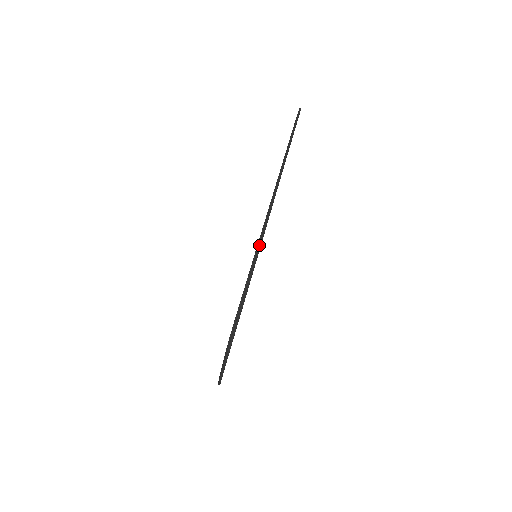
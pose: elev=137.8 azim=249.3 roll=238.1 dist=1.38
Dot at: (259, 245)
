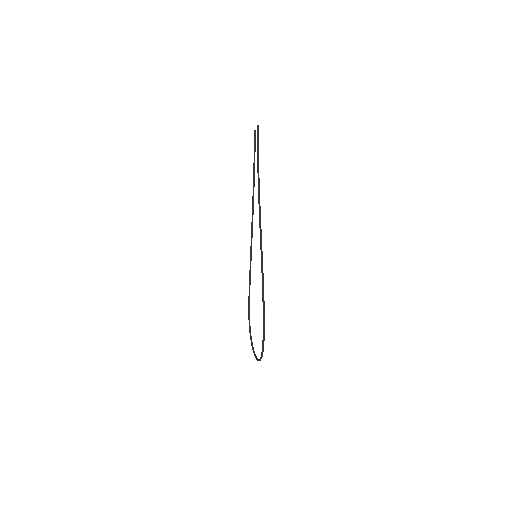
Dot at: (261, 255)
